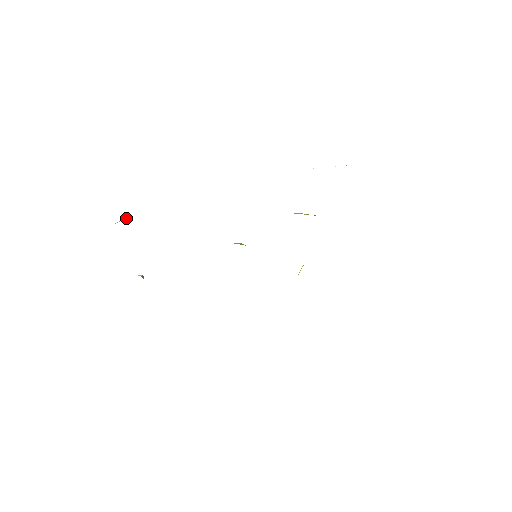
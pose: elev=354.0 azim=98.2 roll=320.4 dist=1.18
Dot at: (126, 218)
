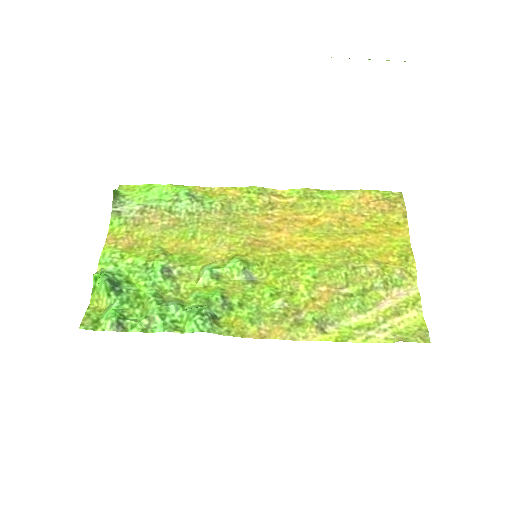
Dot at: (108, 286)
